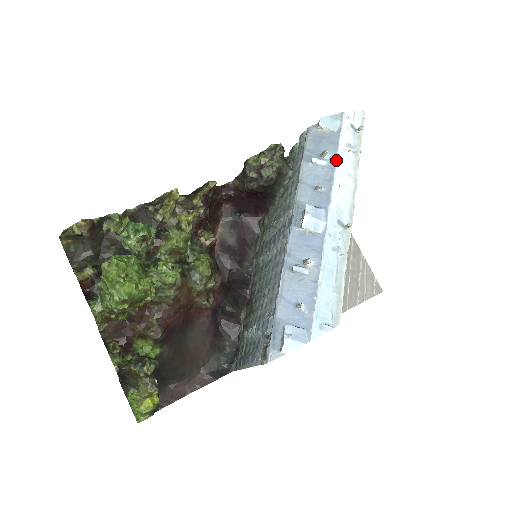
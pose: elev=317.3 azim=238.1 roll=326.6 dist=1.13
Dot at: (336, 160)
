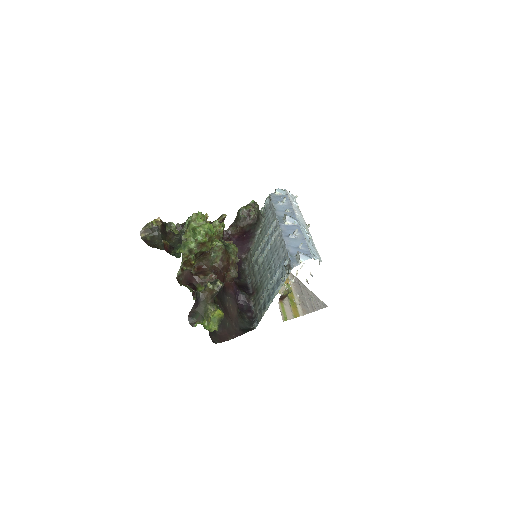
Dot at: (291, 203)
